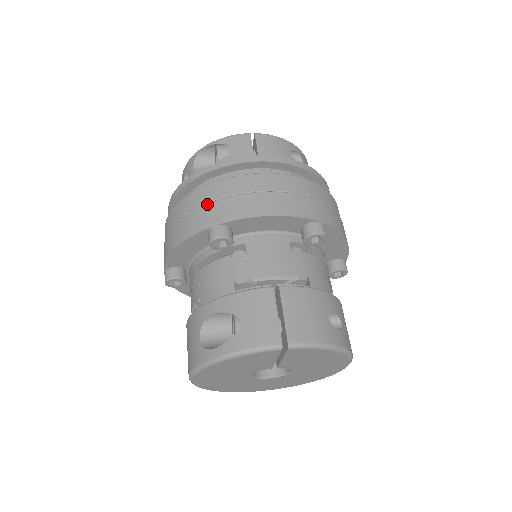
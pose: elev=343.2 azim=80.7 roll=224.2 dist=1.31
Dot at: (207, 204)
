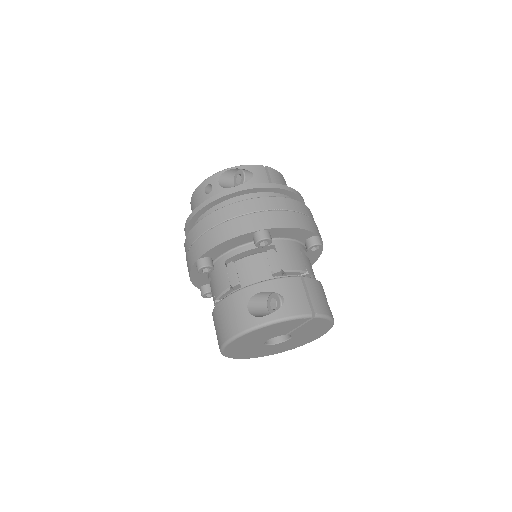
Dot at: (252, 213)
